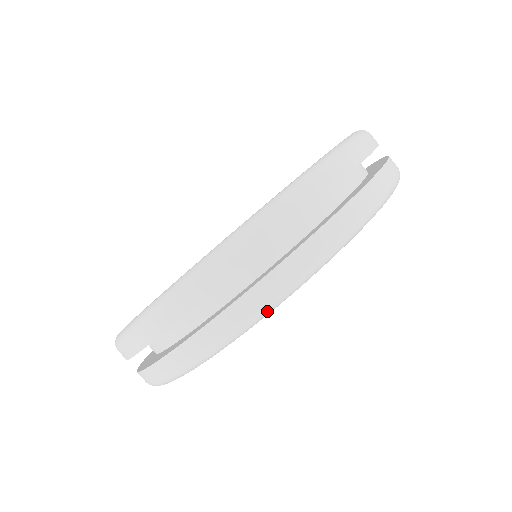
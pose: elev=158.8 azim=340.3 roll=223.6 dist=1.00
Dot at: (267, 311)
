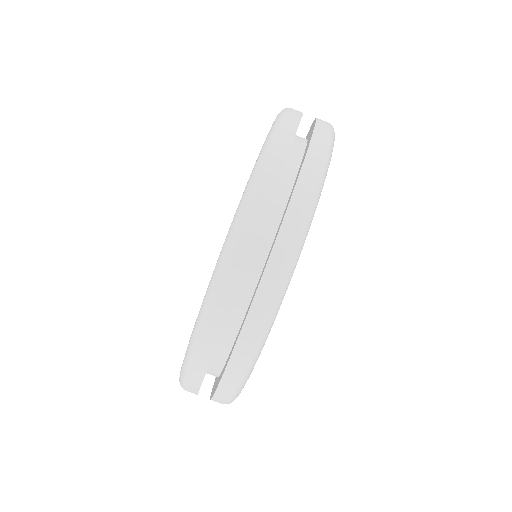
Dot at: (258, 351)
